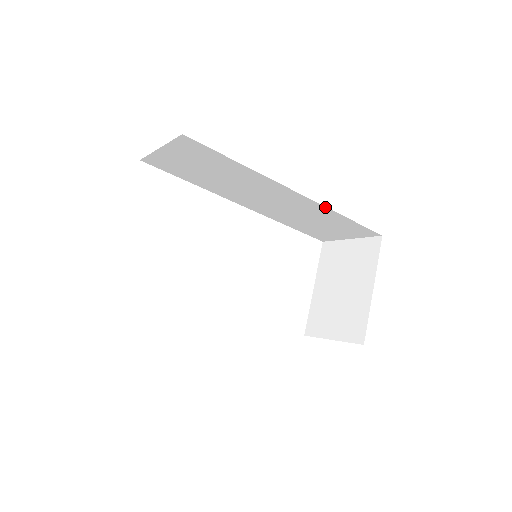
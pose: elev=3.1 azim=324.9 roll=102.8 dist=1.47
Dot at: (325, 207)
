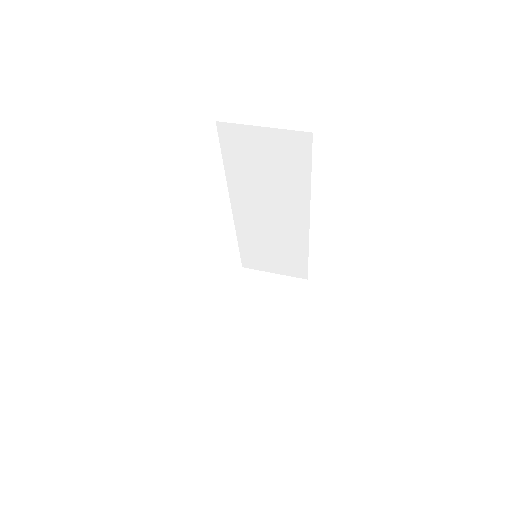
Dot at: (308, 240)
